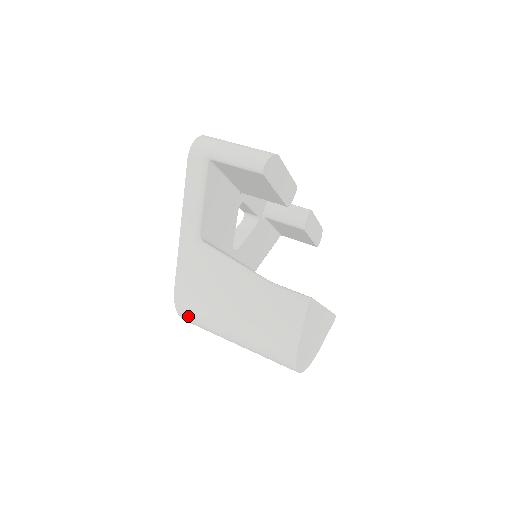
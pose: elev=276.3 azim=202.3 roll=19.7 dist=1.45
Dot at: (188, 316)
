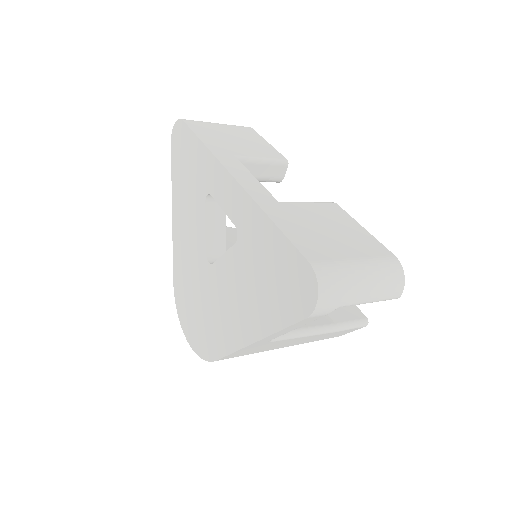
Dot at: occluded
